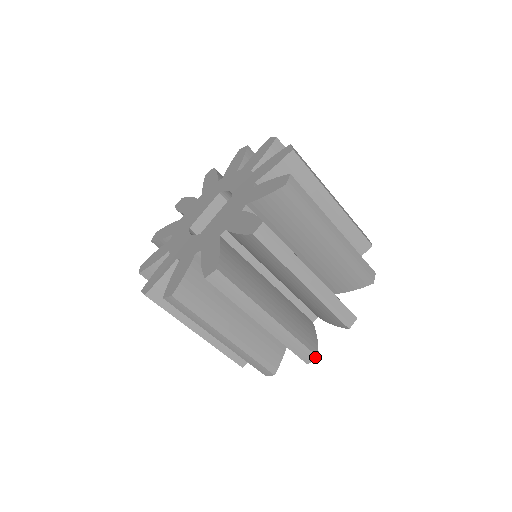
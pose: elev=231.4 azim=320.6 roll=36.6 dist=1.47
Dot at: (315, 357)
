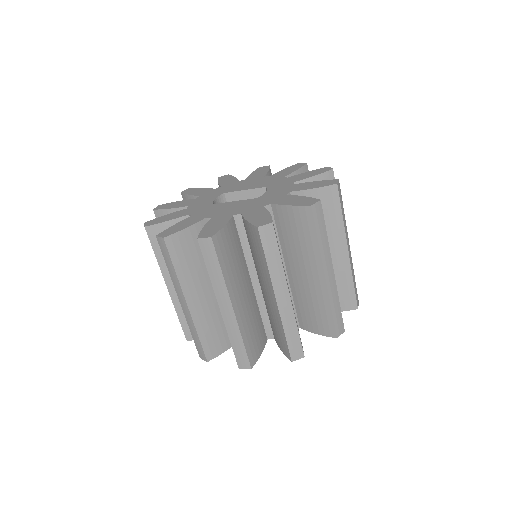
Dot at: (206, 359)
